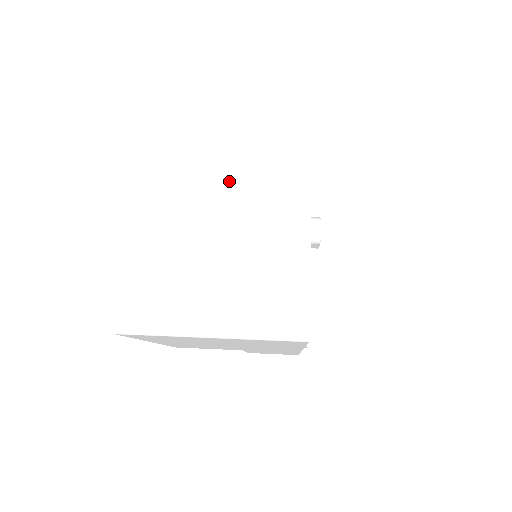
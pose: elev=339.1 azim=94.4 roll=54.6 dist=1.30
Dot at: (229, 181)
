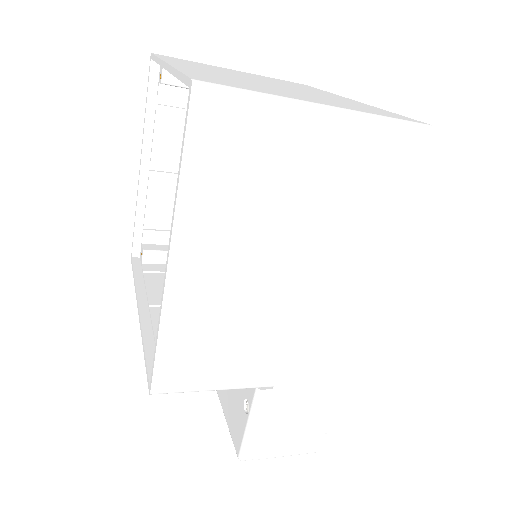
Dot at: (265, 80)
